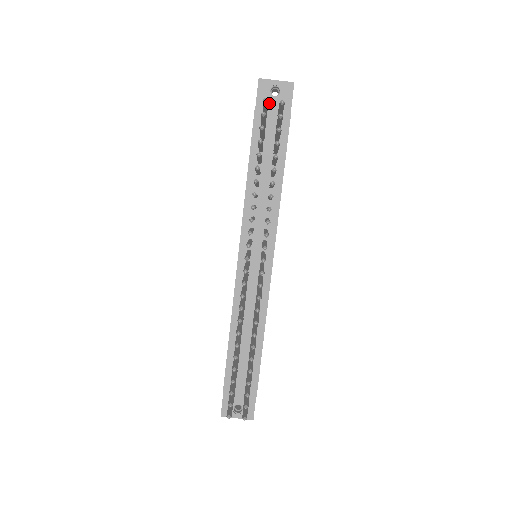
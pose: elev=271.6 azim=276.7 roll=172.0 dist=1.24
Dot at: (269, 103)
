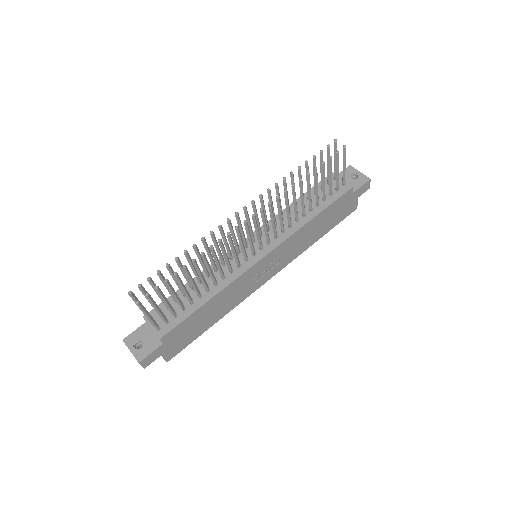
Dot at: (345, 180)
